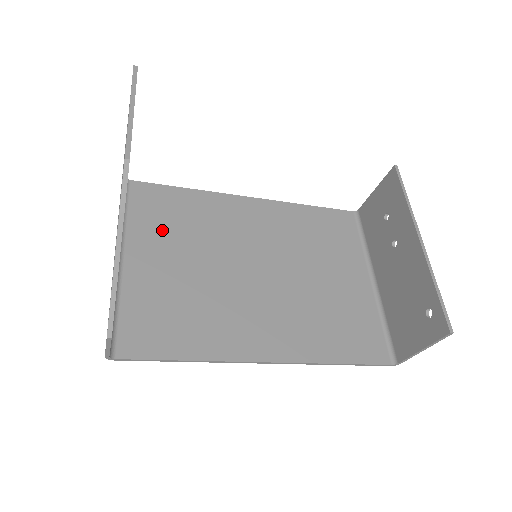
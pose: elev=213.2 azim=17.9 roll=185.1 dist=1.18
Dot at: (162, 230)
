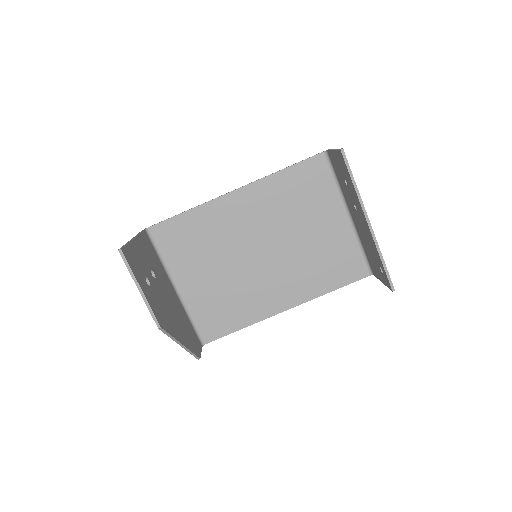
Dot at: (189, 256)
